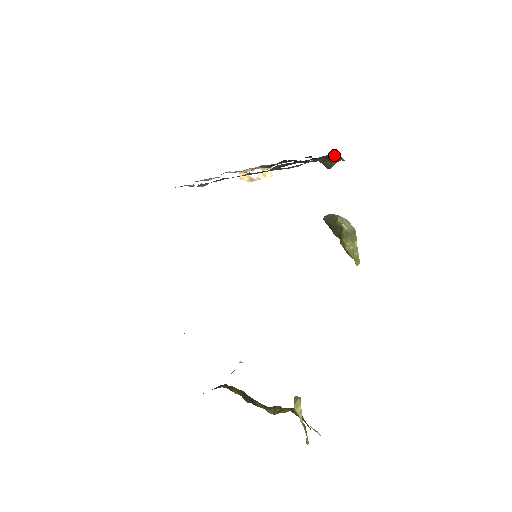
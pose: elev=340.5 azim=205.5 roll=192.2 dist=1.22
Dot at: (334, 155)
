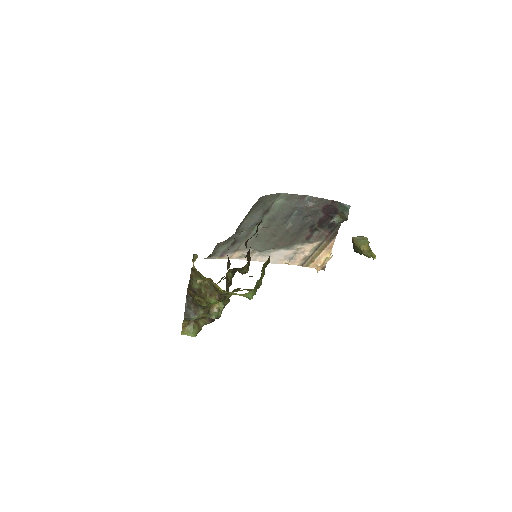
Dot at: (323, 199)
